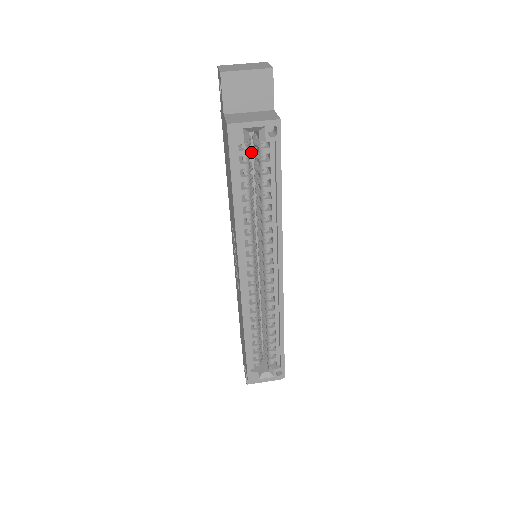
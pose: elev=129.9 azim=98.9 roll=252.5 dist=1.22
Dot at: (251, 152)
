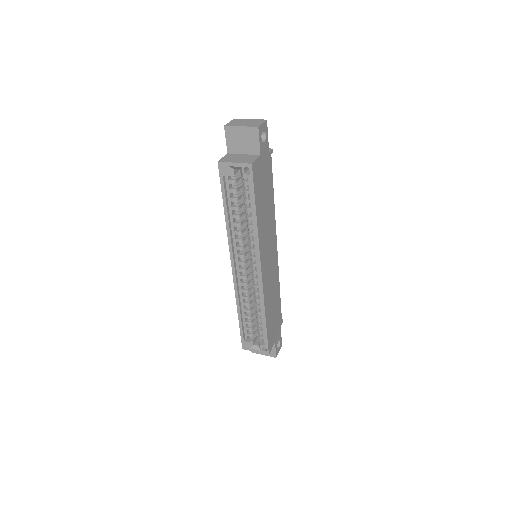
Dot at: (242, 182)
